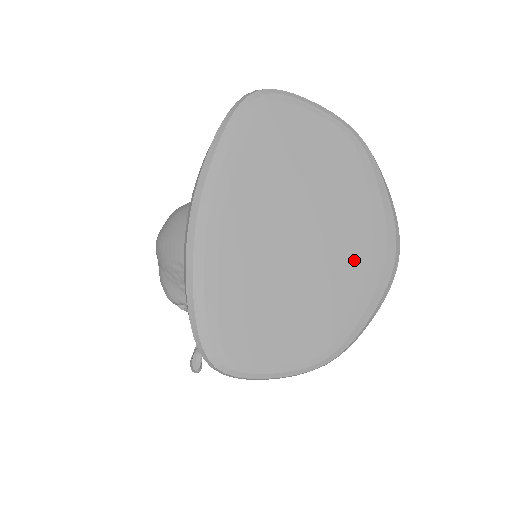
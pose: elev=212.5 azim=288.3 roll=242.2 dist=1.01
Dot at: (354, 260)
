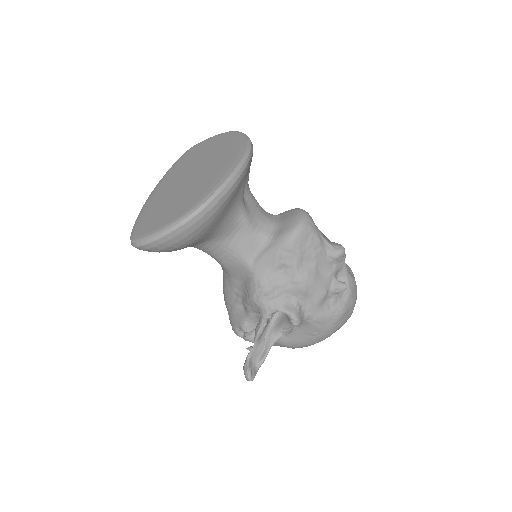
Dot at: (217, 169)
